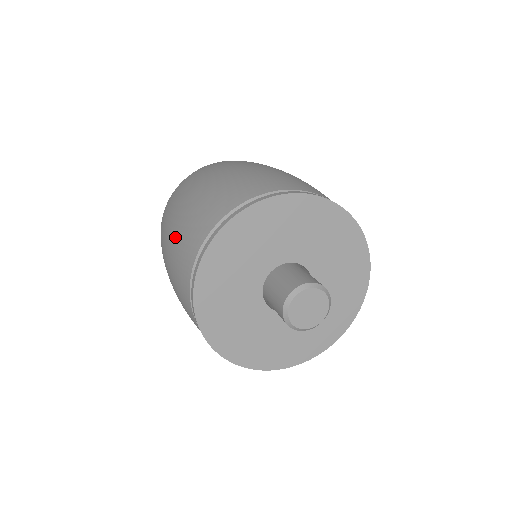
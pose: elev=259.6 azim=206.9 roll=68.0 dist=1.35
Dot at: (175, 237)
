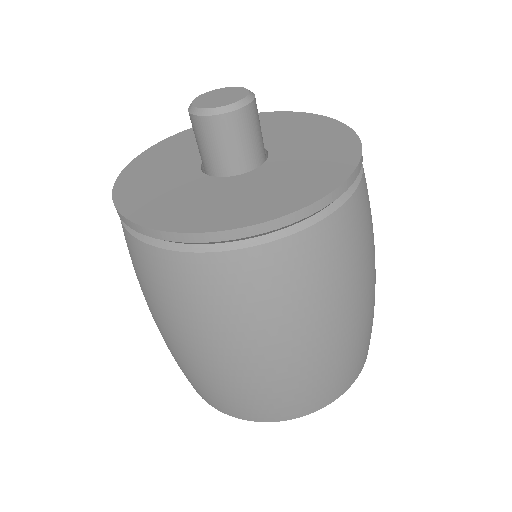
Dot at: occluded
